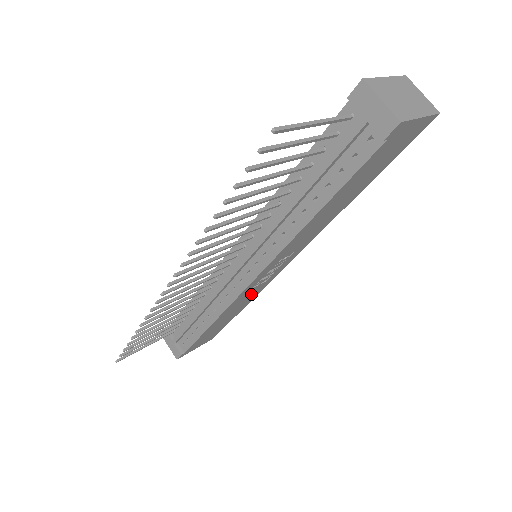
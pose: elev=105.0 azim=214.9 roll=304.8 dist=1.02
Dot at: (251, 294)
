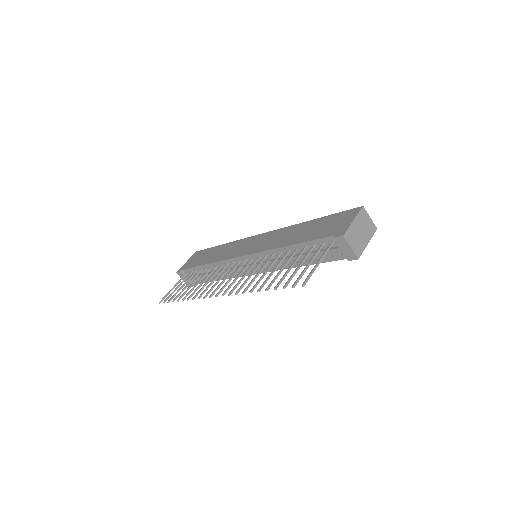
Dot at: occluded
